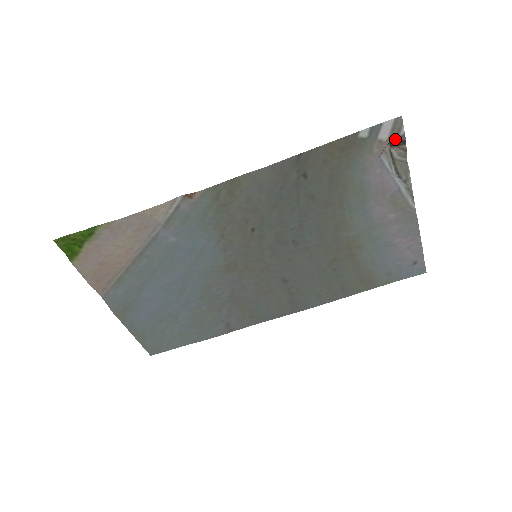
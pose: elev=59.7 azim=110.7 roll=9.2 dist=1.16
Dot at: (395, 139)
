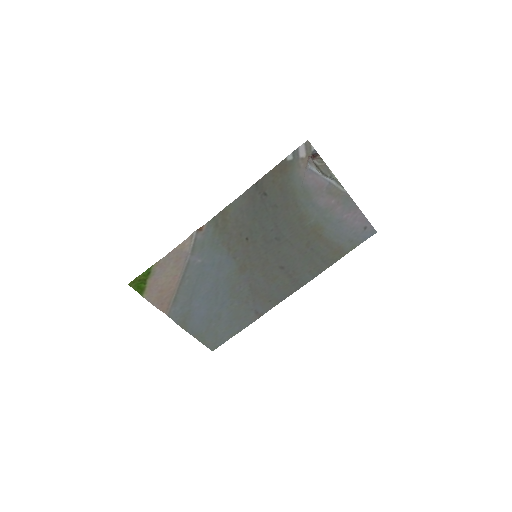
Dot at: (311, 154)
